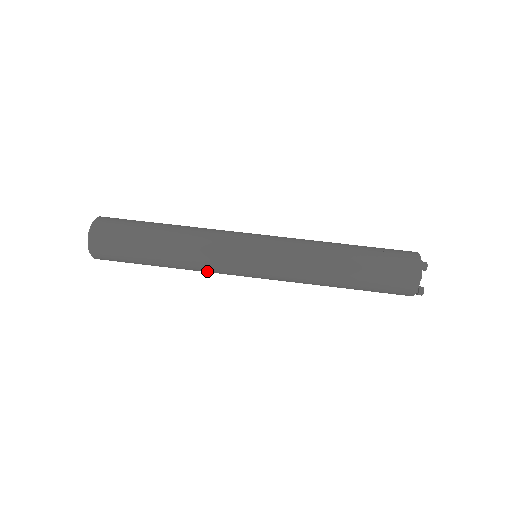
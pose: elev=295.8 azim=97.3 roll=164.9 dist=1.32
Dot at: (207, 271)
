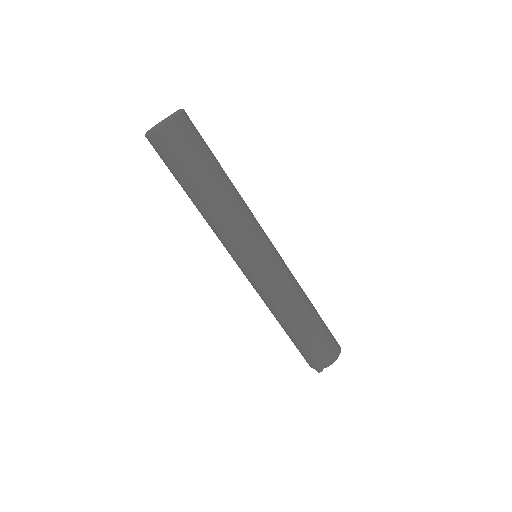
Dot at: (220, 234)
